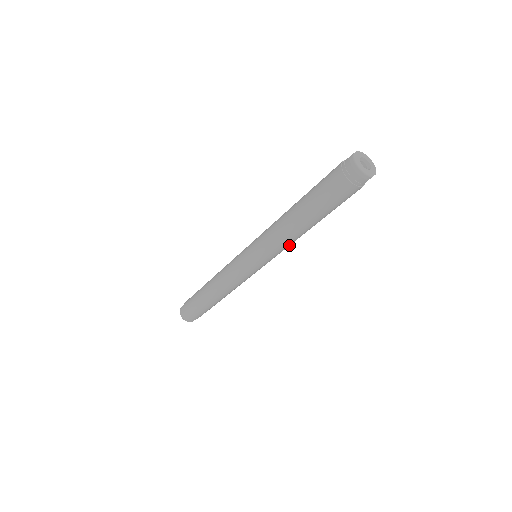
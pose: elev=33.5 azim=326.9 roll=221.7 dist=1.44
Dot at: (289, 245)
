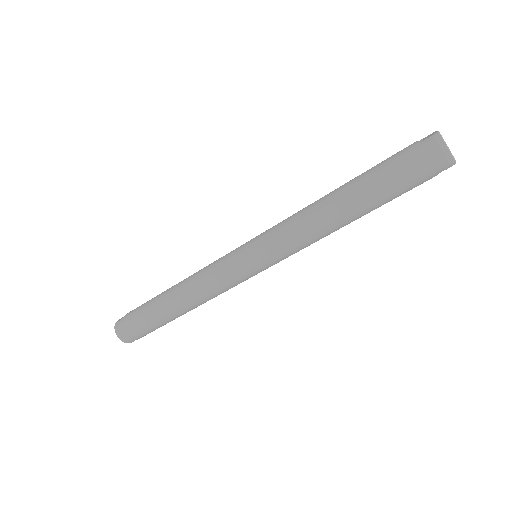
Dot at: (311, 243)
